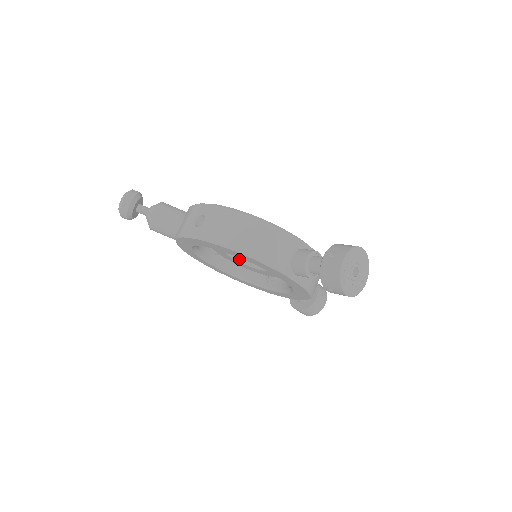
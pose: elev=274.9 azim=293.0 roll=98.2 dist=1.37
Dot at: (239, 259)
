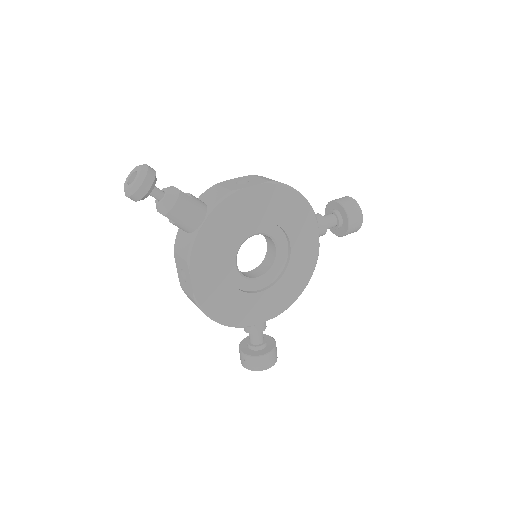
Dot at: occluded
